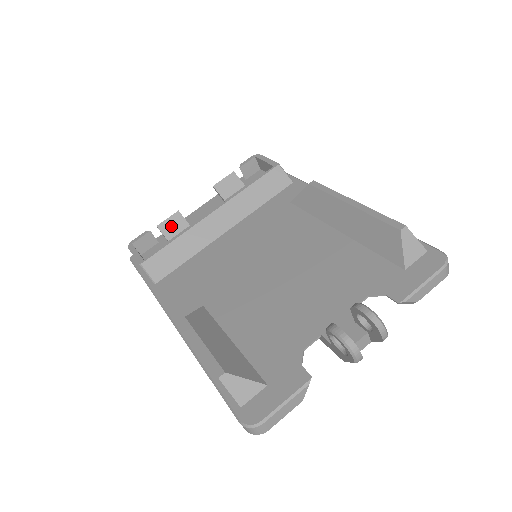
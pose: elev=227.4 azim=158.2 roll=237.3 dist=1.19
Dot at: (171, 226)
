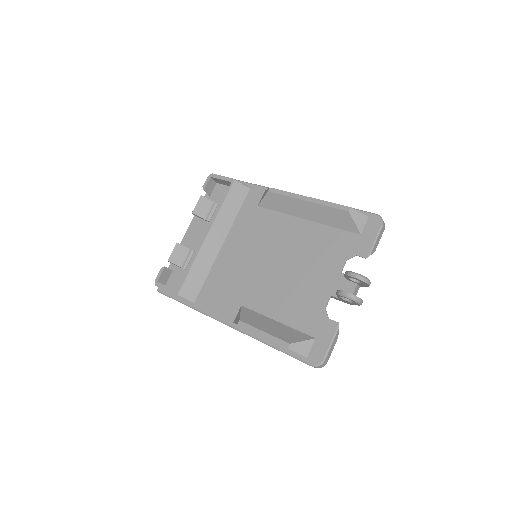
Dot at: (178, 256)
